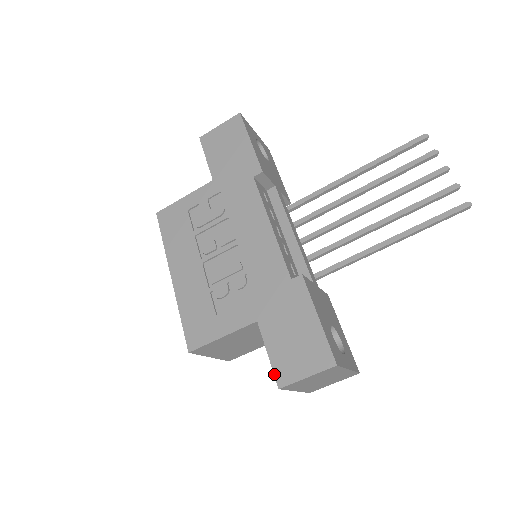
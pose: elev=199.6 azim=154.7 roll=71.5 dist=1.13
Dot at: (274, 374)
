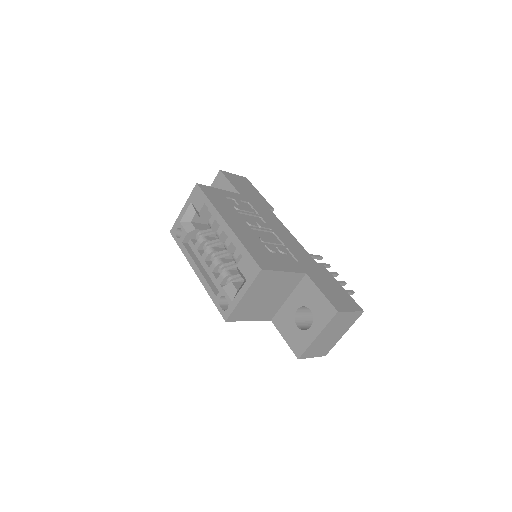
Dot at: (331, 303)
